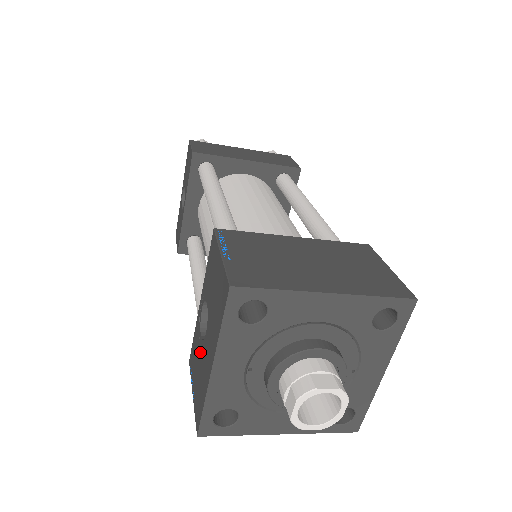
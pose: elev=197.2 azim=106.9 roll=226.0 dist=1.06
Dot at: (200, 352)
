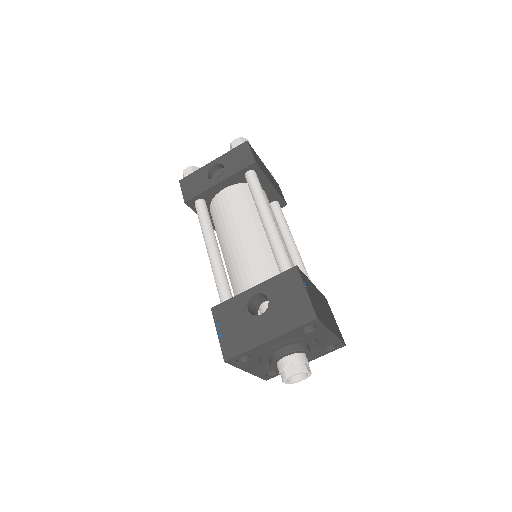
Dot at: (245, 318)
